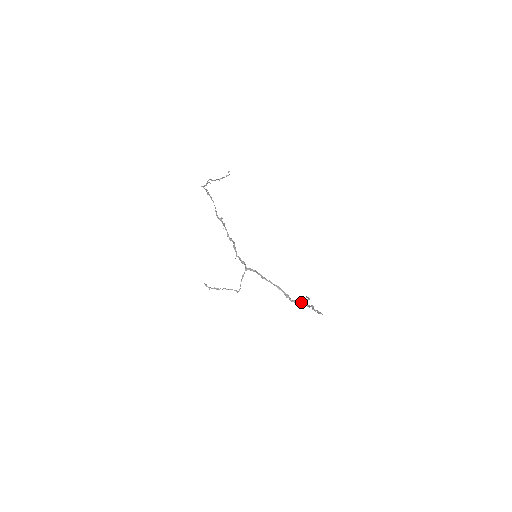
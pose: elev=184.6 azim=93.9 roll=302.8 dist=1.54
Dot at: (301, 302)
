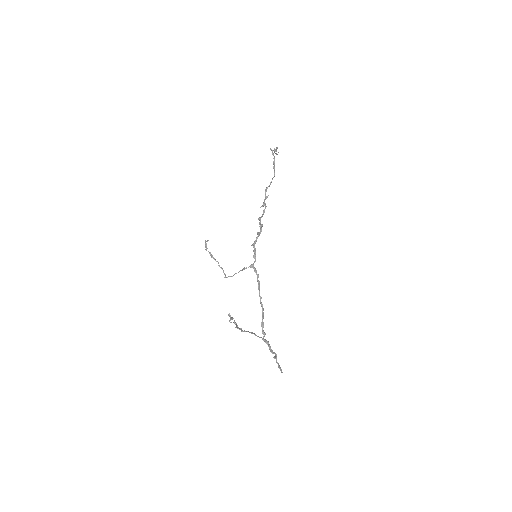
Dot at: occluded
